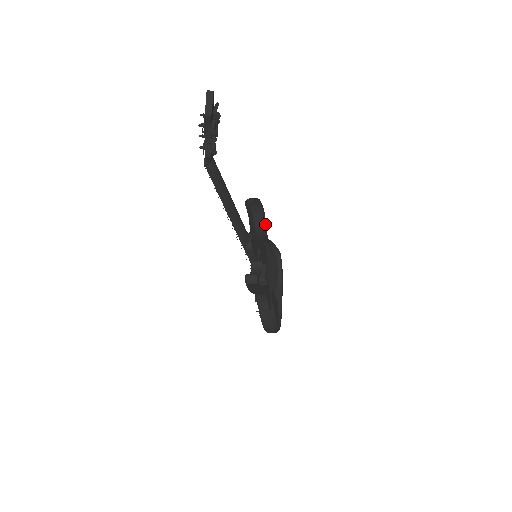
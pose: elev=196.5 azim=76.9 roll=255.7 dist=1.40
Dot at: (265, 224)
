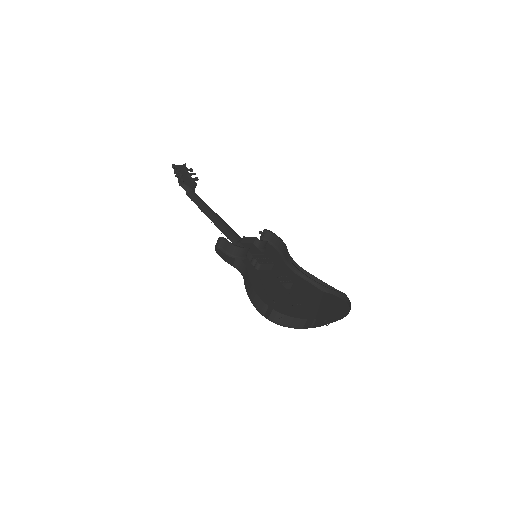
Dot at: occluded
